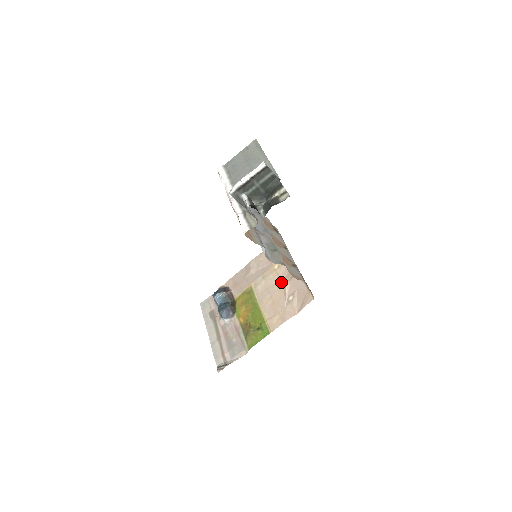
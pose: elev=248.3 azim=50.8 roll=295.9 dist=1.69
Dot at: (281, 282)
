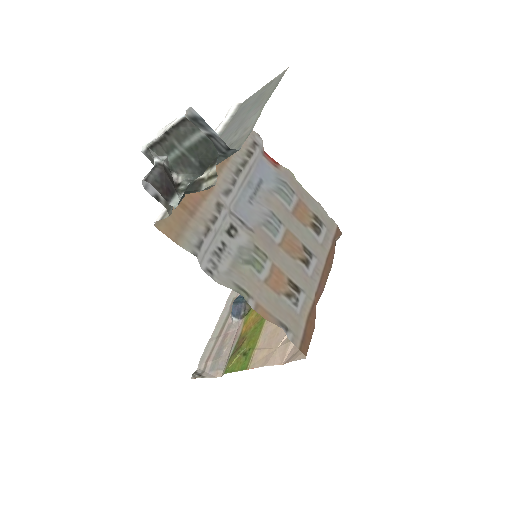
Dot at: occluded
